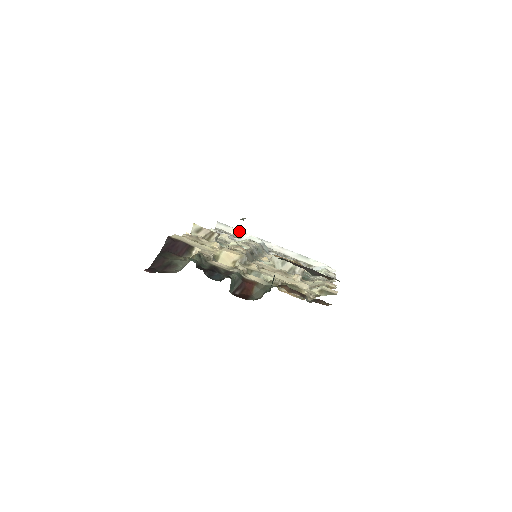
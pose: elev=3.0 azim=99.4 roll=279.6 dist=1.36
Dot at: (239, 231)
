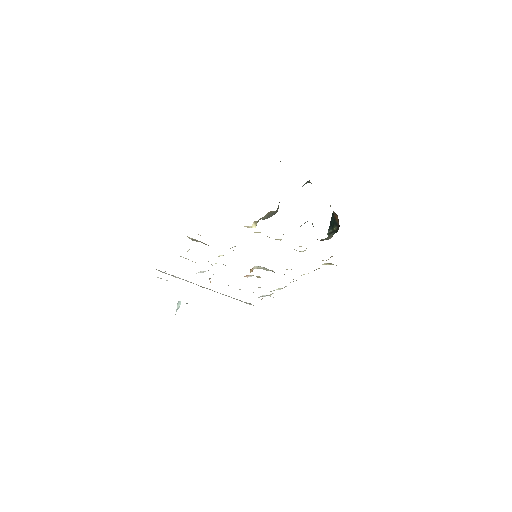
Dot at: (178, 277)
